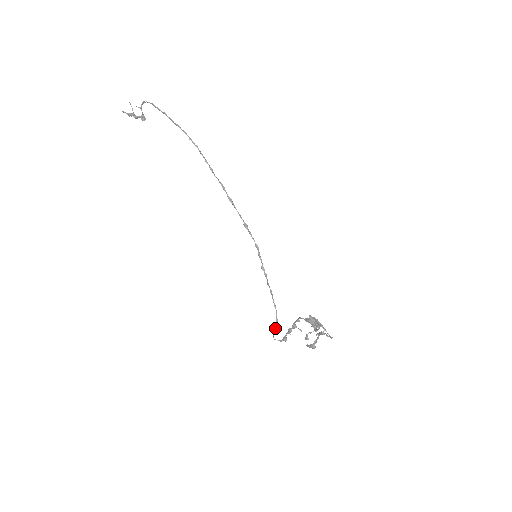
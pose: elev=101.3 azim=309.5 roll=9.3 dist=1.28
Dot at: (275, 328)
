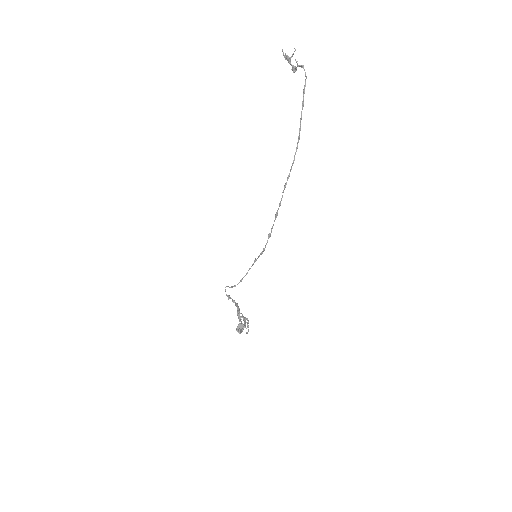
Dot at: (230, 287)
